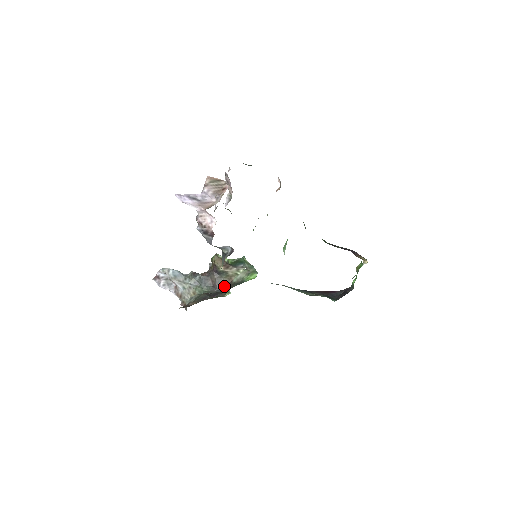
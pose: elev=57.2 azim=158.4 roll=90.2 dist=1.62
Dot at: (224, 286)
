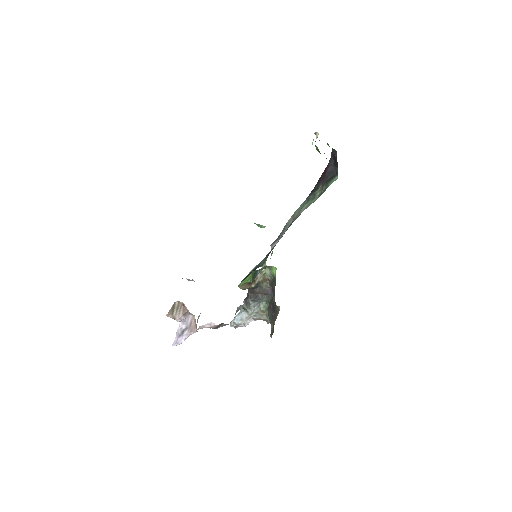
Dot at: (269, 288)
